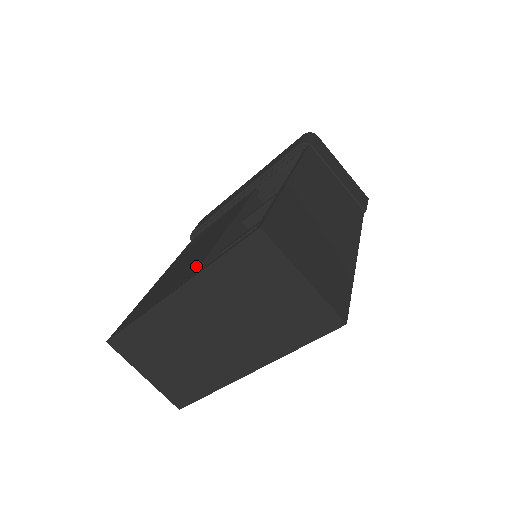
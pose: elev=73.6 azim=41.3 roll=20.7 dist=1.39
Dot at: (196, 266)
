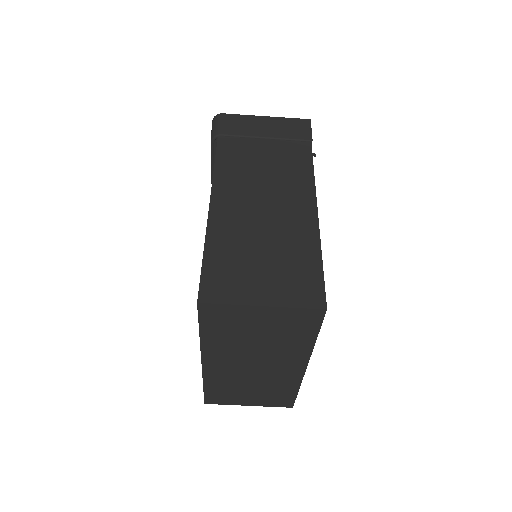
Dot at: occluded
